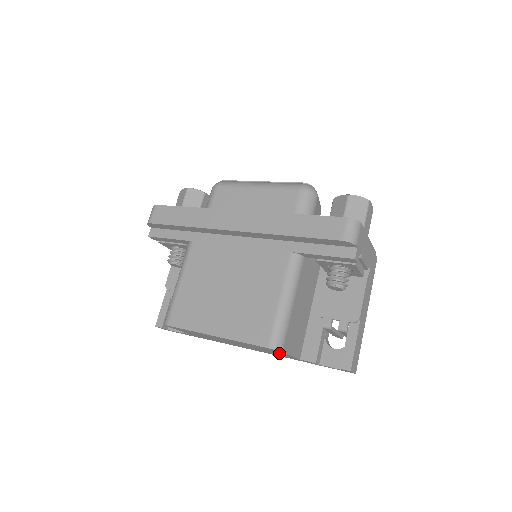
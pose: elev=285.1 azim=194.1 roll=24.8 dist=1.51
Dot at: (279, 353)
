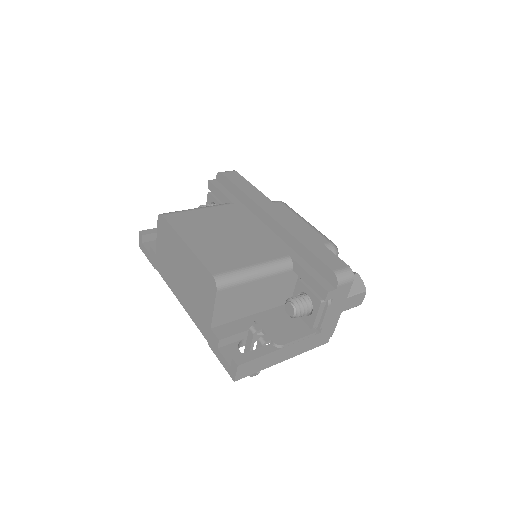
Dot at: (207, 302)
